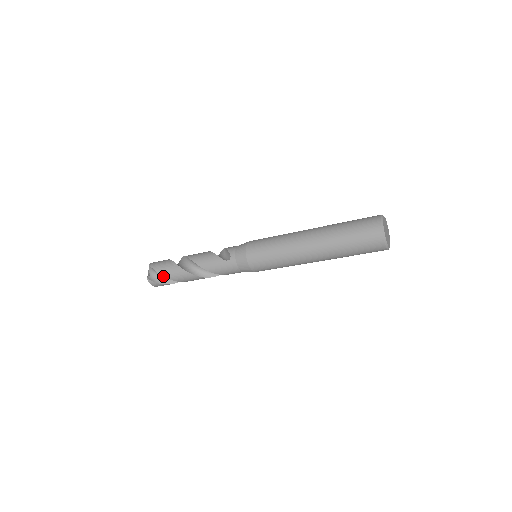
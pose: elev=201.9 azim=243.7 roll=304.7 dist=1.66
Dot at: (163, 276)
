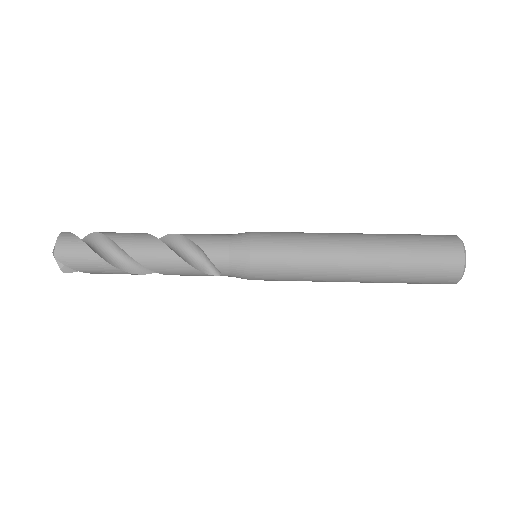
Dot at: occluded
